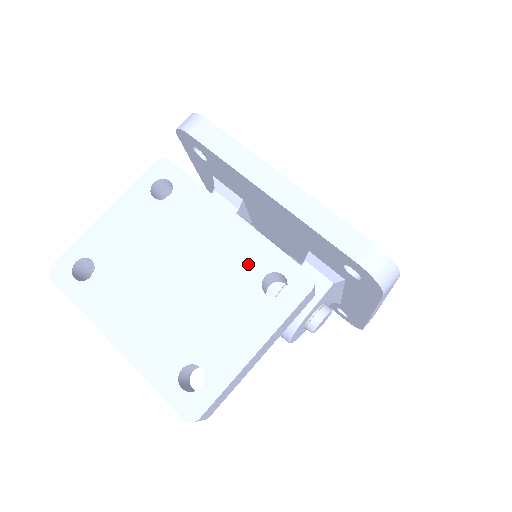
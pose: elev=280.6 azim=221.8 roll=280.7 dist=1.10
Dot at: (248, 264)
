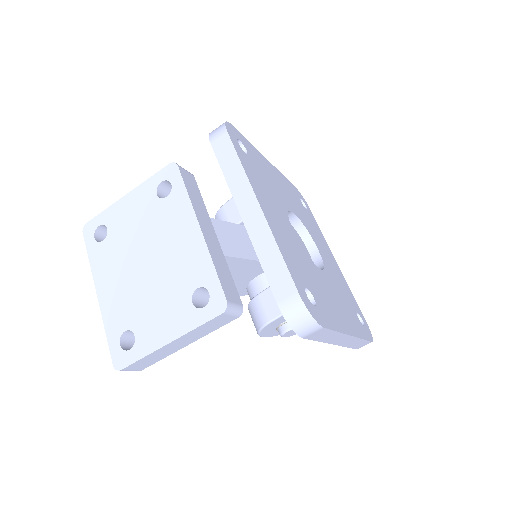
Dot at: (191, 274)
